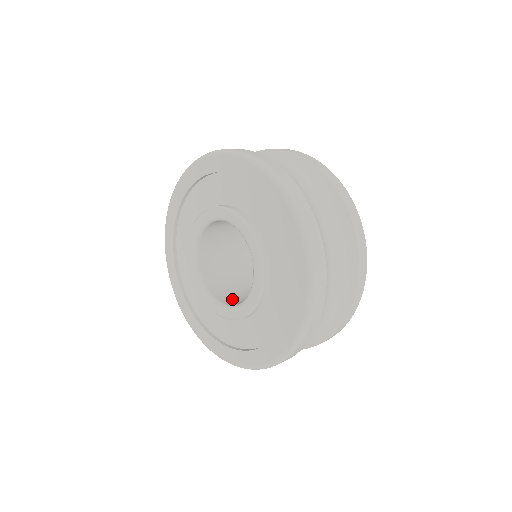
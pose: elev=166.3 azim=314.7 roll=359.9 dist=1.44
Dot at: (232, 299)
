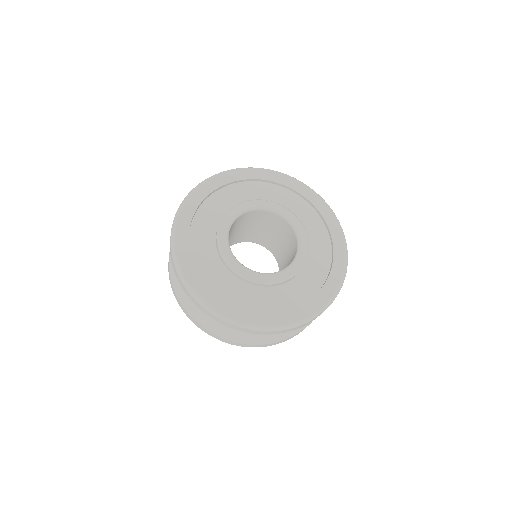
Dot at: occluded
